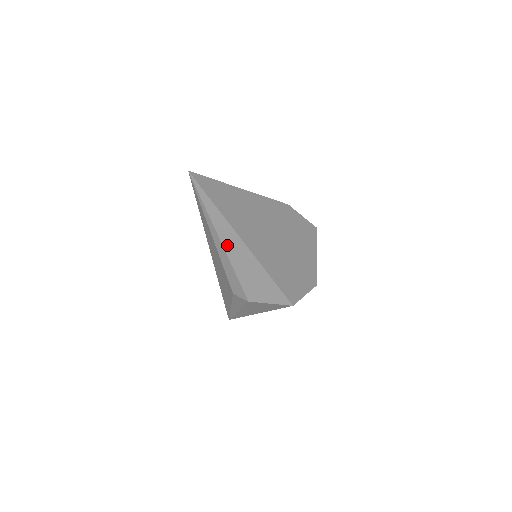
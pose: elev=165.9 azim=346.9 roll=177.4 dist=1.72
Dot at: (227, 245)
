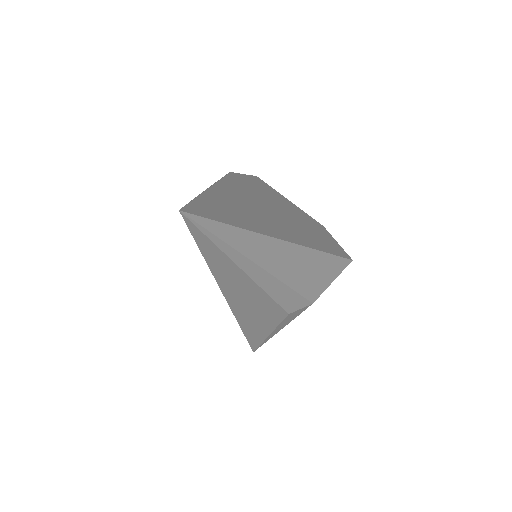
Dot at: (269, 264)
